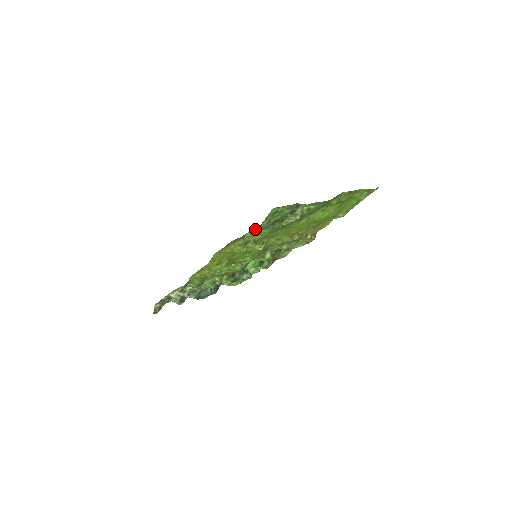
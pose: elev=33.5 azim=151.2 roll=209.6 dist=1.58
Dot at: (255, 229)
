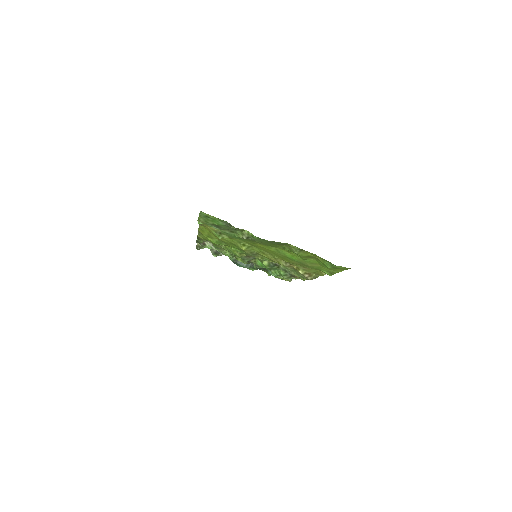
Dot at: occluded
